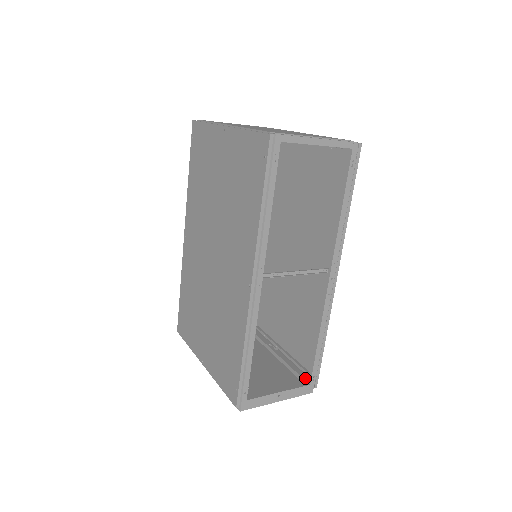
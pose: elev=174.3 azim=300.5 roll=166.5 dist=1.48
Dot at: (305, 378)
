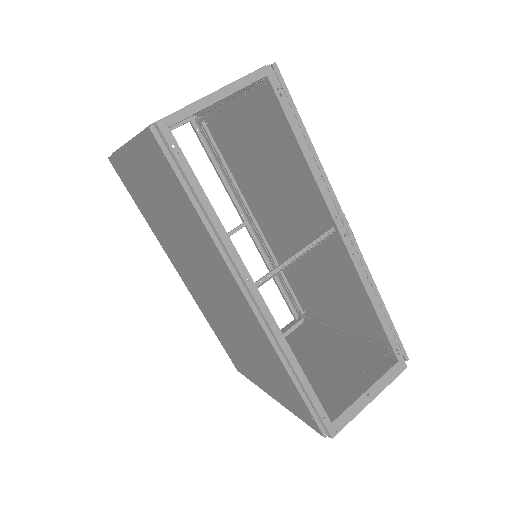
Dot at: (390, 354)
